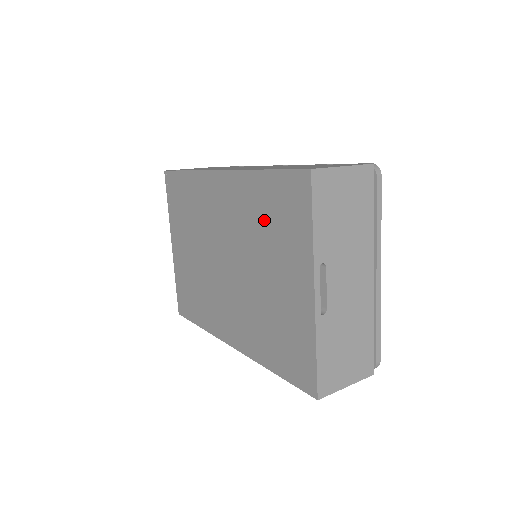
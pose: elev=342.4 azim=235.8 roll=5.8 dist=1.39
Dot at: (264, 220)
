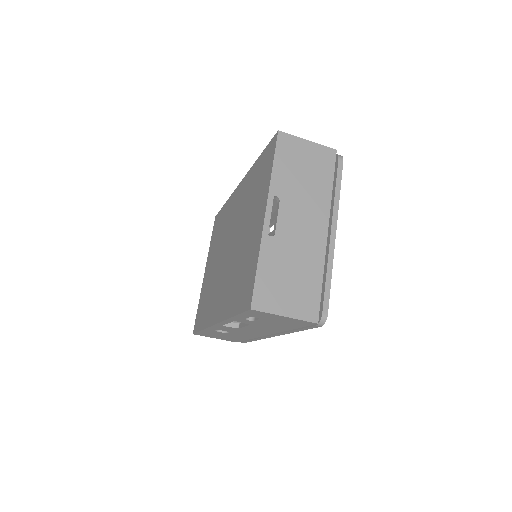
Dot at: (252, 191)
